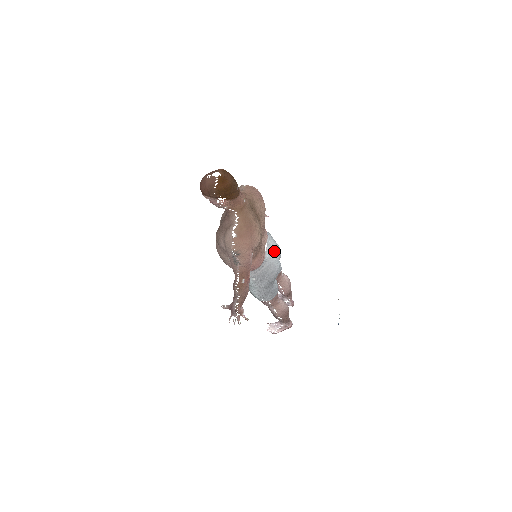
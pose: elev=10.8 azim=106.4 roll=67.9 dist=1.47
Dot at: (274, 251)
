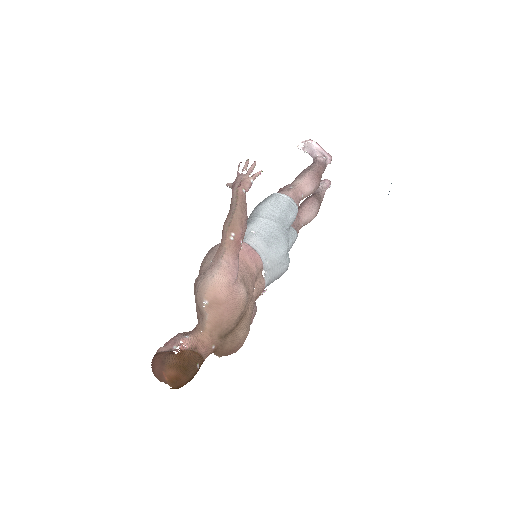
Dot at: (276, 265)
